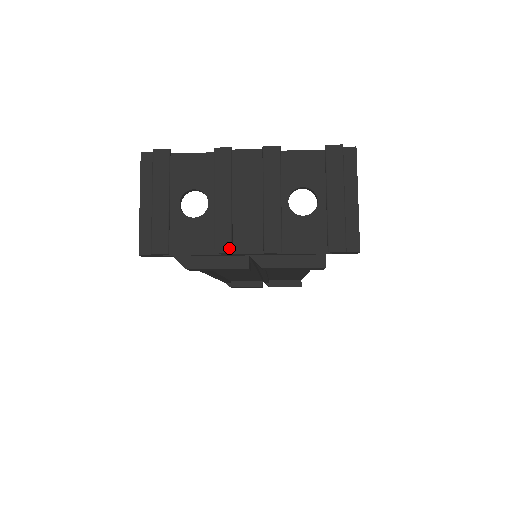
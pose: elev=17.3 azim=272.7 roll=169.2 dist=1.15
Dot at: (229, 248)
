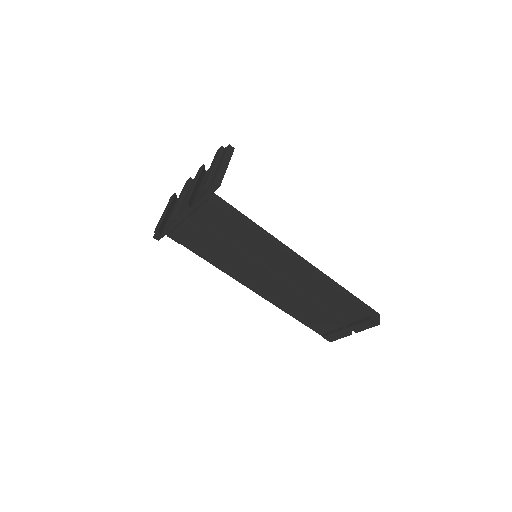
Dot at: (174, 213)
